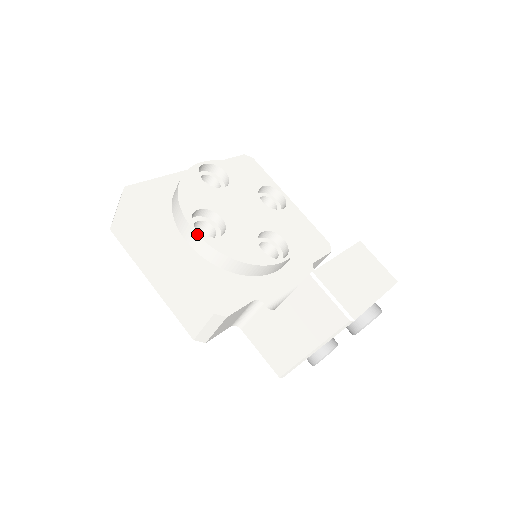
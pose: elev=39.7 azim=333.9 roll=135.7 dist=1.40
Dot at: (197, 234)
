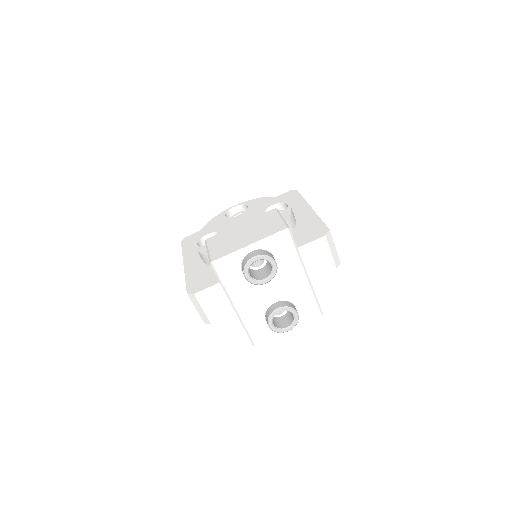
Dot at: (196, 247)
